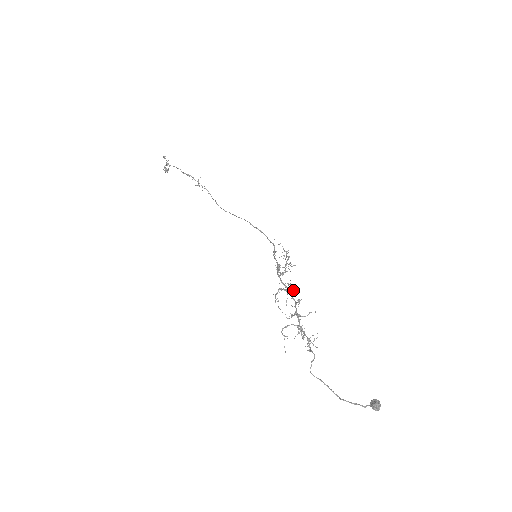
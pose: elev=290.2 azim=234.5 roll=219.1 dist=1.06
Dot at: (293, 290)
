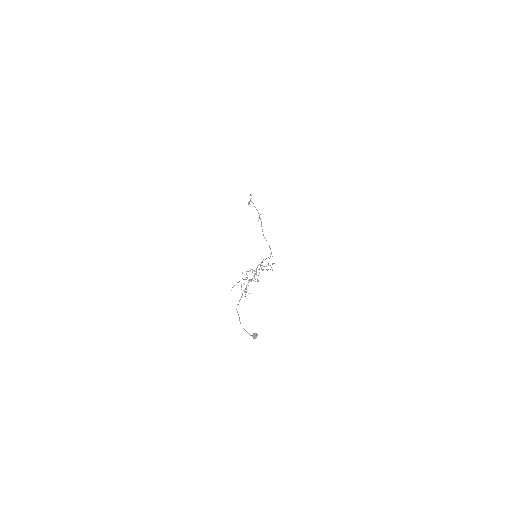
Dot at: occluded
